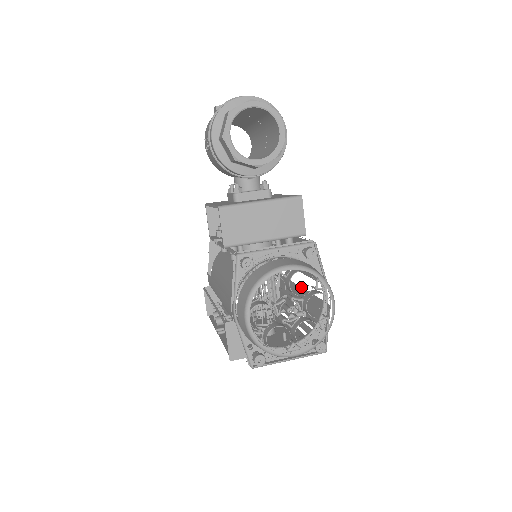
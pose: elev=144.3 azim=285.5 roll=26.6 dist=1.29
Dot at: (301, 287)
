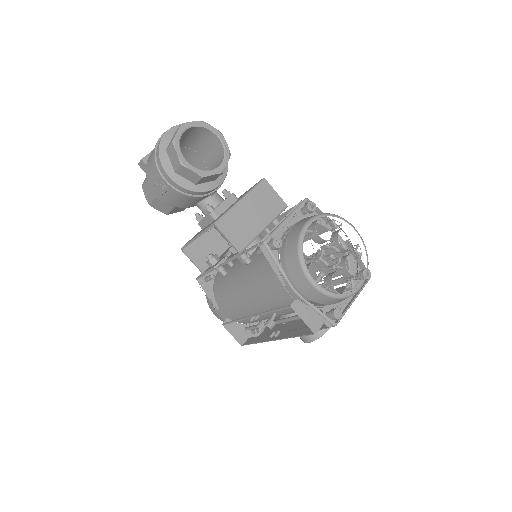
Dot at: occluded
